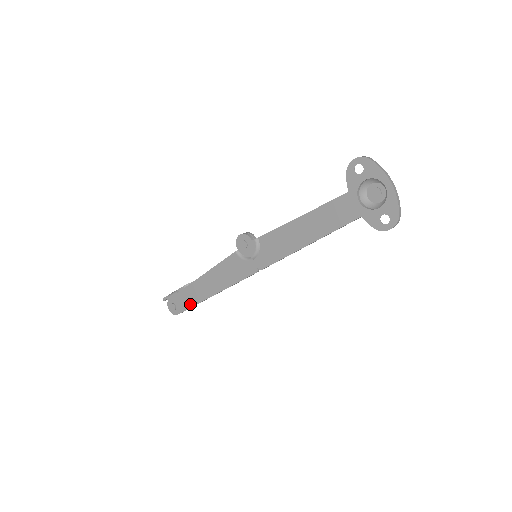
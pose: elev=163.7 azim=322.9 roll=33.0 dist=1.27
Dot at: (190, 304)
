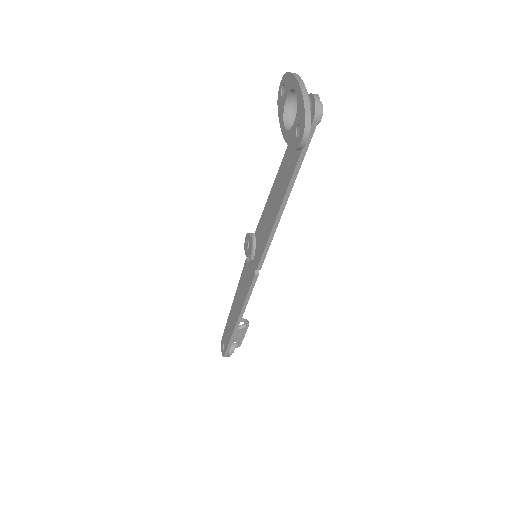
Dot at: (229, 338)
